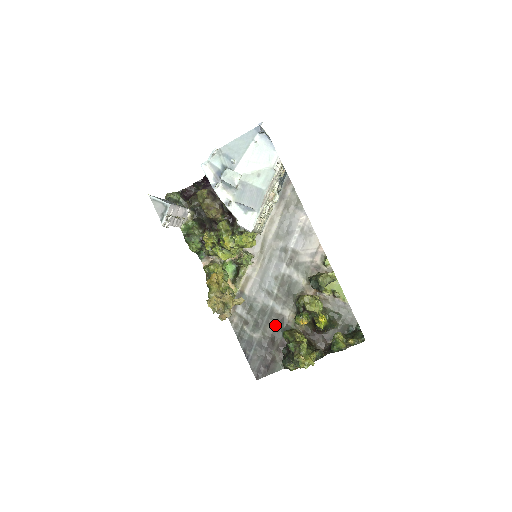
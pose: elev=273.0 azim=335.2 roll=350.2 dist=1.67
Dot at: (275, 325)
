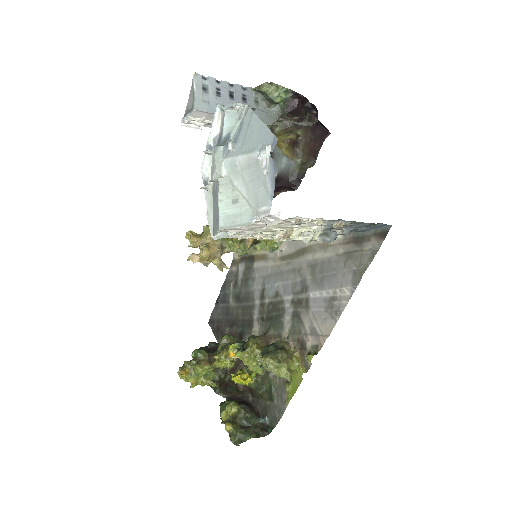
Dot at: (244, 318)
